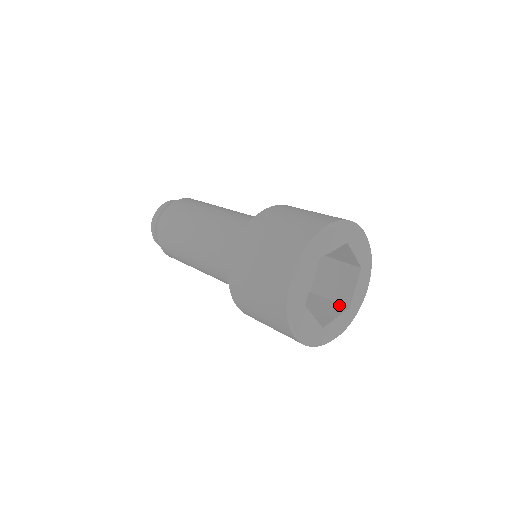
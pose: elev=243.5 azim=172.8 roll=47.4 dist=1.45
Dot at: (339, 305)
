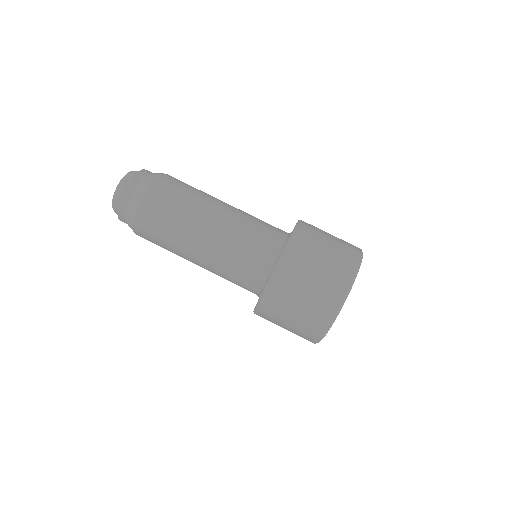
Dot at: occluded
